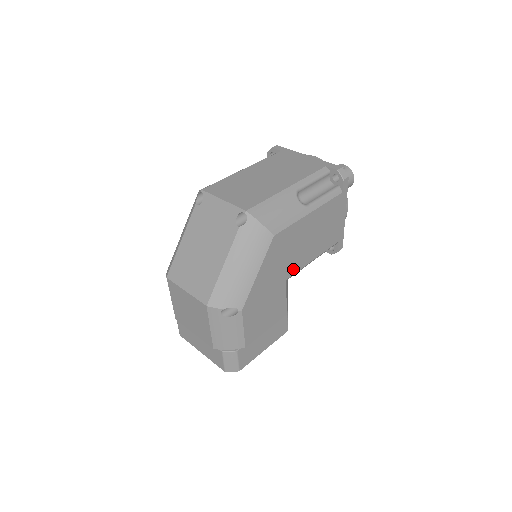
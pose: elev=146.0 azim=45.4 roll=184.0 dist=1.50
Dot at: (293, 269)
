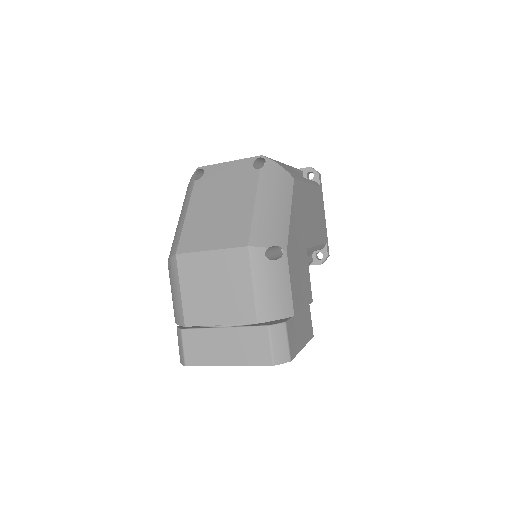
Dot at: (308, 240)
